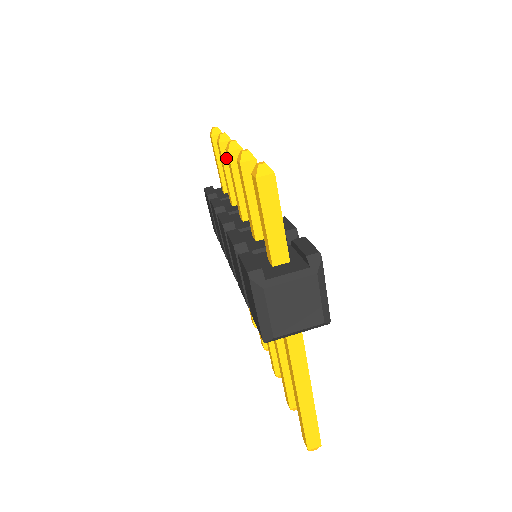
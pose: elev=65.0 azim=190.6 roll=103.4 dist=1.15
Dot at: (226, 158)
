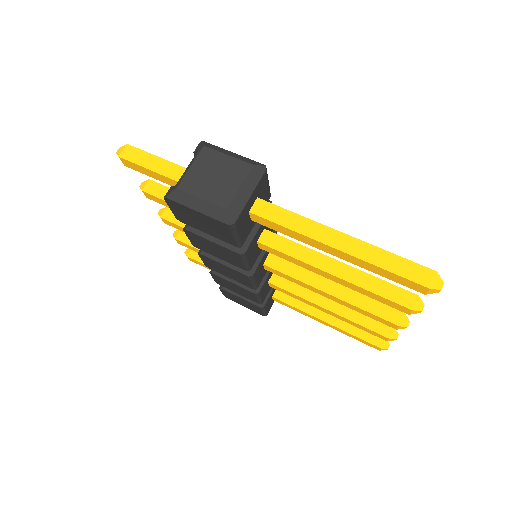
Dot at: (188, 241)
